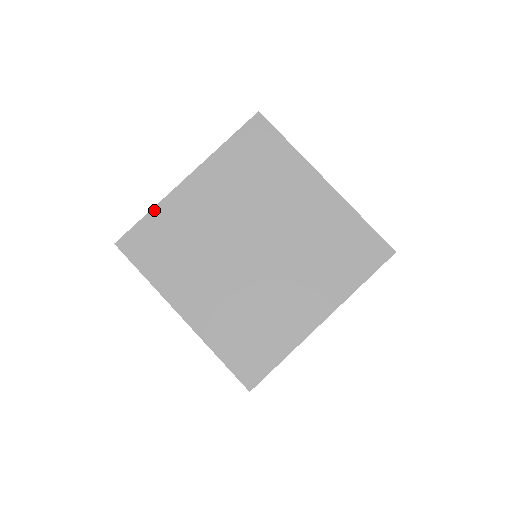
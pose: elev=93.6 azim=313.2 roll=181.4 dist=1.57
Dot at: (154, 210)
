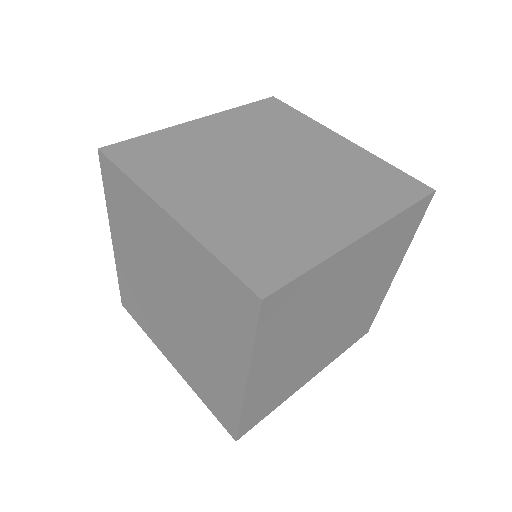
Dot at: (118, 274)
